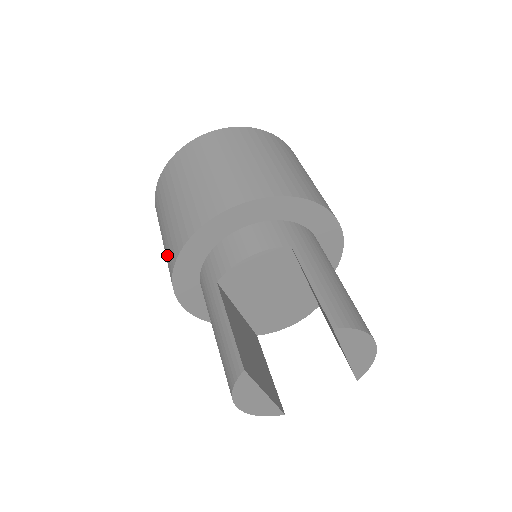
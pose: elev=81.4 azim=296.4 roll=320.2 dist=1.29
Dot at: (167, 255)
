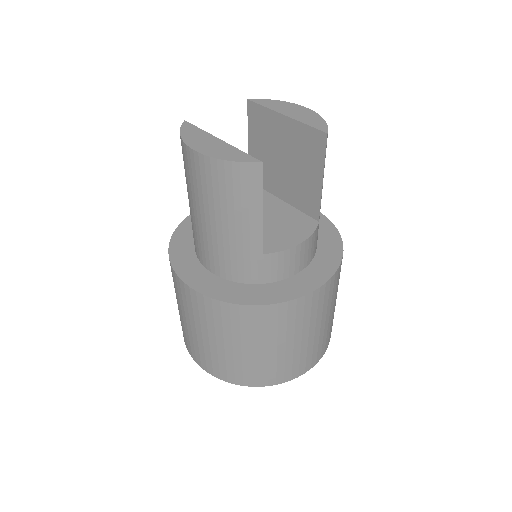
Dot at: occluded
